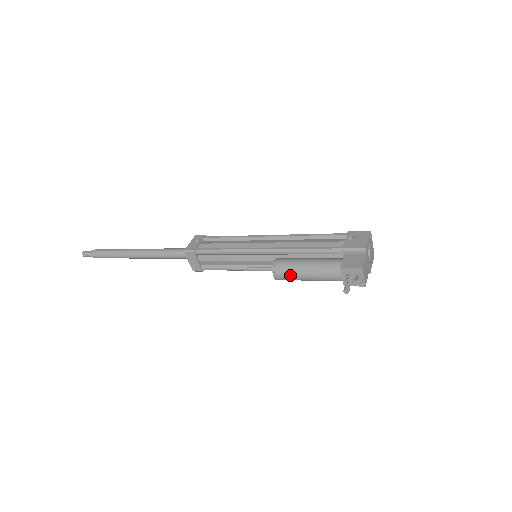
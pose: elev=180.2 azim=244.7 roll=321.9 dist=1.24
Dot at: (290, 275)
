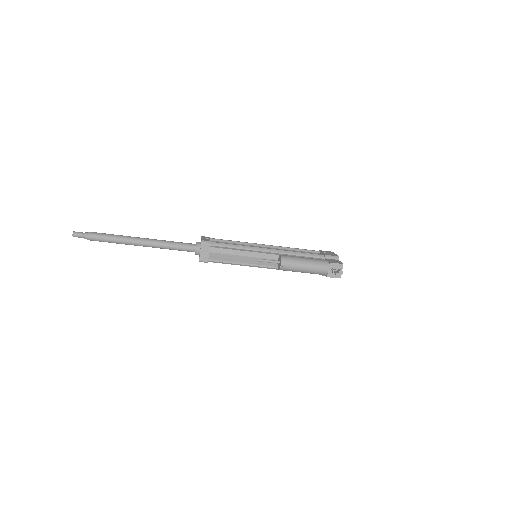
Dot at: (294, 265)
